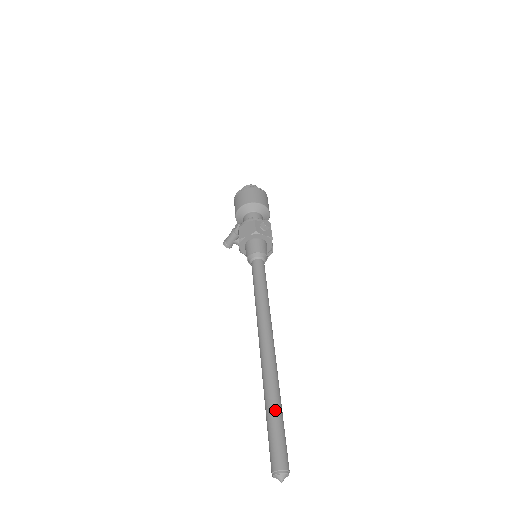
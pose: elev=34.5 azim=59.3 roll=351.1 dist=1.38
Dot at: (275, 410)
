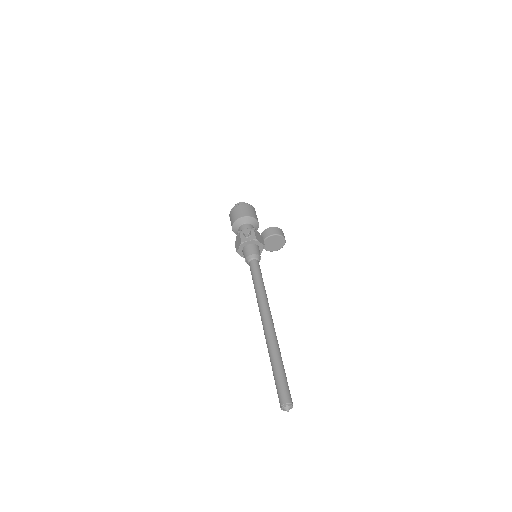
Dot at: (275, 366)
